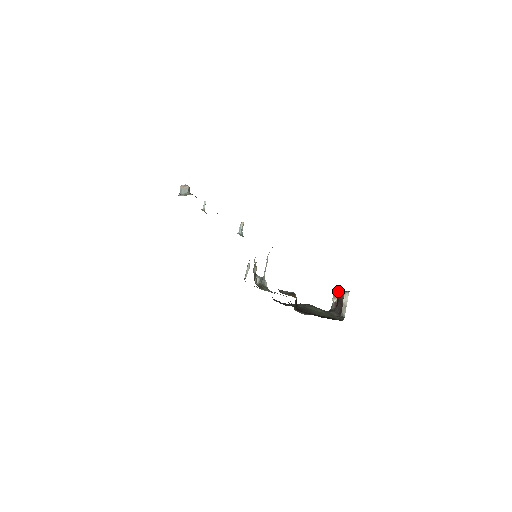
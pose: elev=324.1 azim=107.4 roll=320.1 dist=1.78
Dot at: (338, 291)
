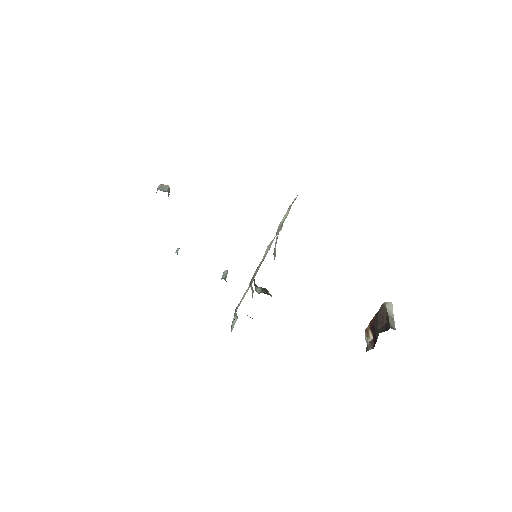
Dot at: occluded
